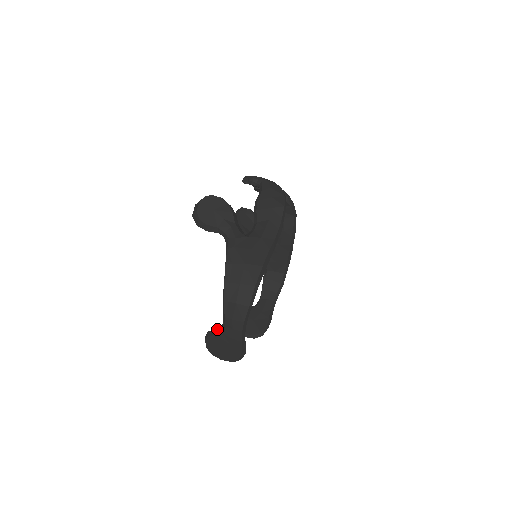
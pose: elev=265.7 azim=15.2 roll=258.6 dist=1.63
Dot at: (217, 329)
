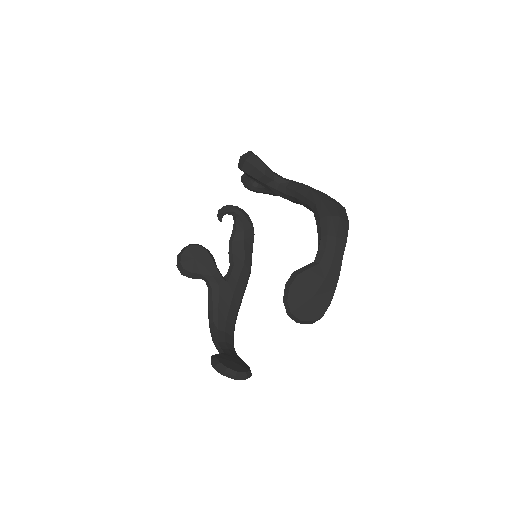
Dot at: occluded
